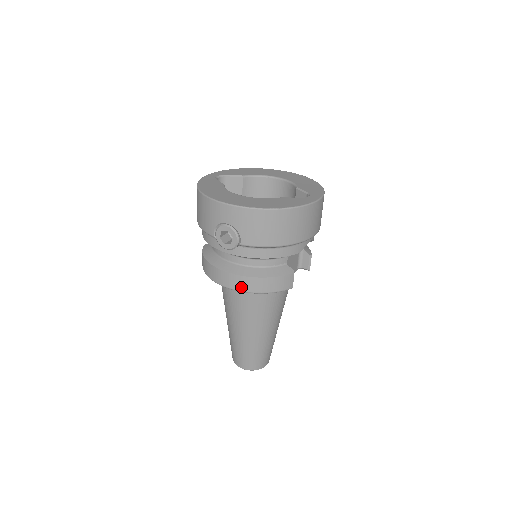
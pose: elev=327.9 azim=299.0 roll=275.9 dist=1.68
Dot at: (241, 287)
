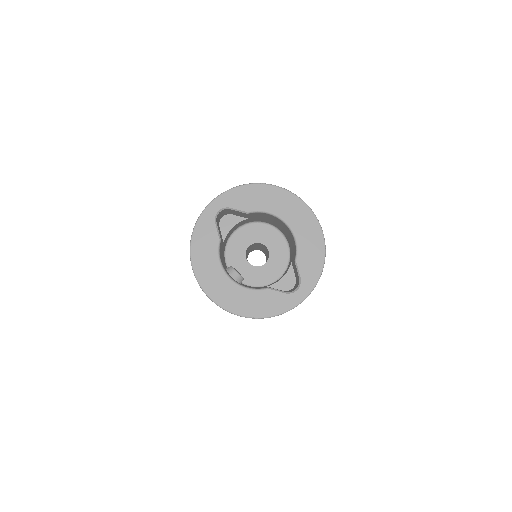
Dot at: occluded
